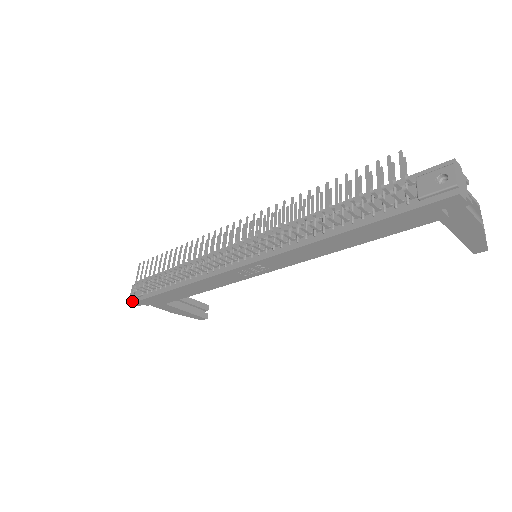
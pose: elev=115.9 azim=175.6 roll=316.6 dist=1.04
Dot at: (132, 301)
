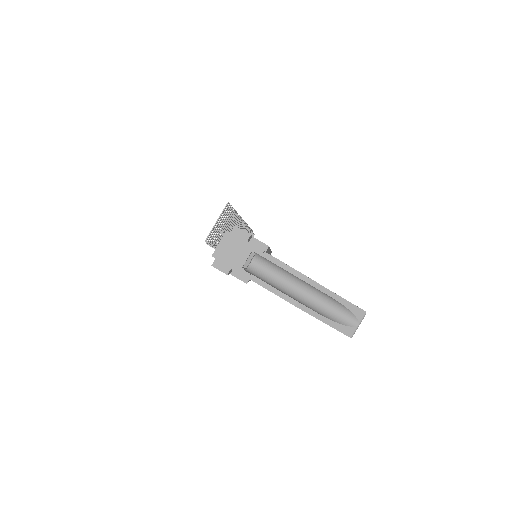
Dot at: occluded
